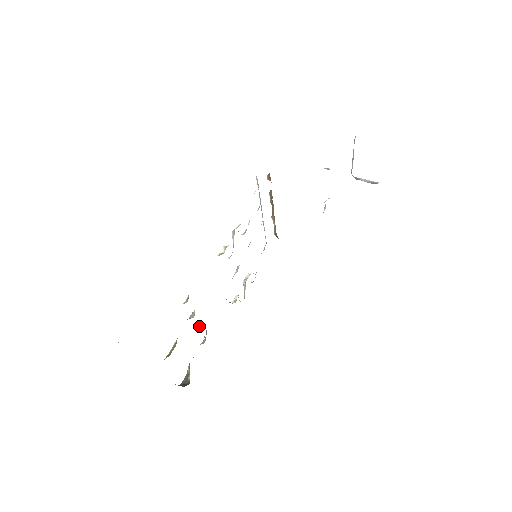
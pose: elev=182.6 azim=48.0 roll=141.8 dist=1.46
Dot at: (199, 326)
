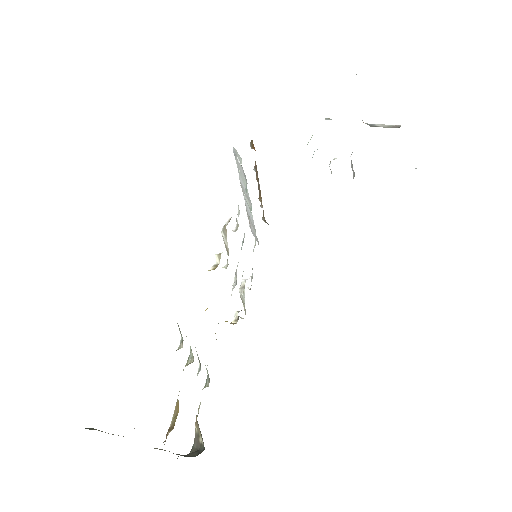
Dot at: (199, 368)
